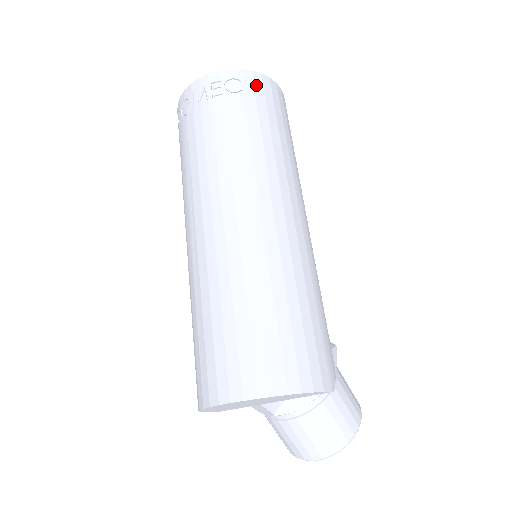
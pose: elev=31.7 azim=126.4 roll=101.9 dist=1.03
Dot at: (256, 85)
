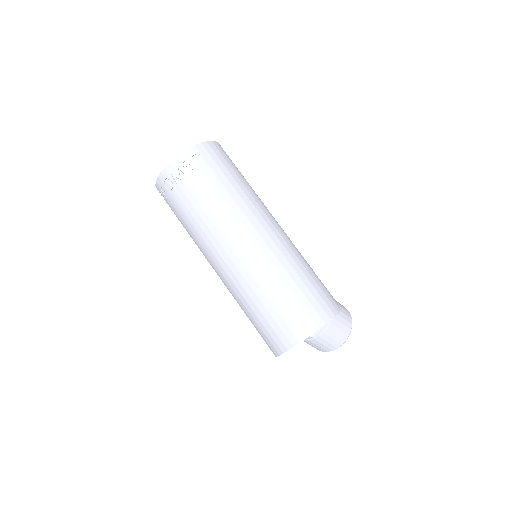
Dot at: (209, 152)
